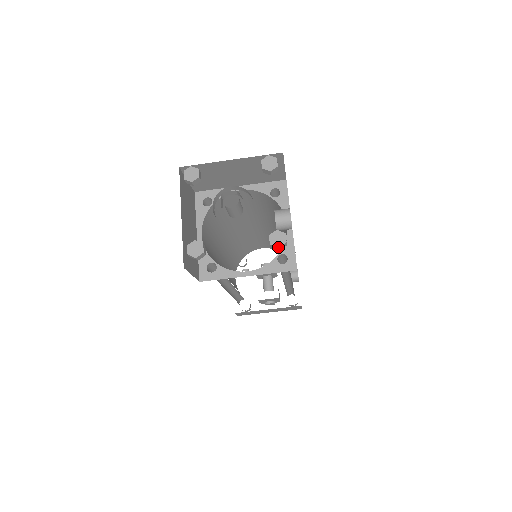
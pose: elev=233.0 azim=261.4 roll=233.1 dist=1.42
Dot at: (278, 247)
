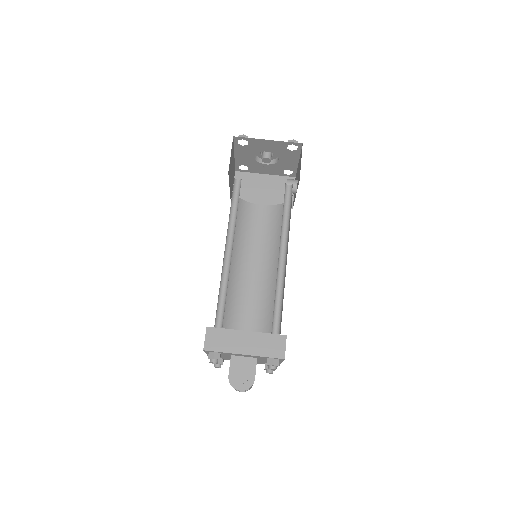
Dot at: (293, 140)
